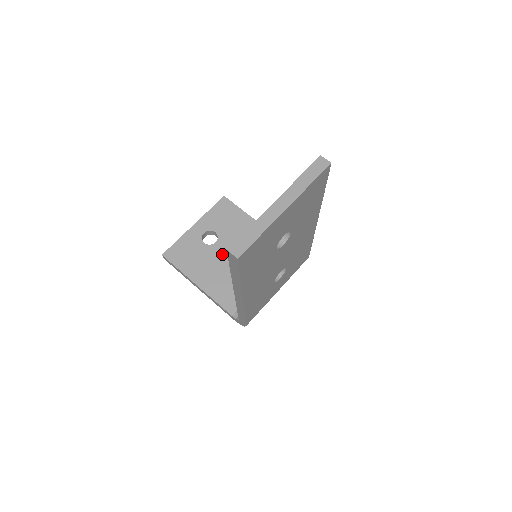
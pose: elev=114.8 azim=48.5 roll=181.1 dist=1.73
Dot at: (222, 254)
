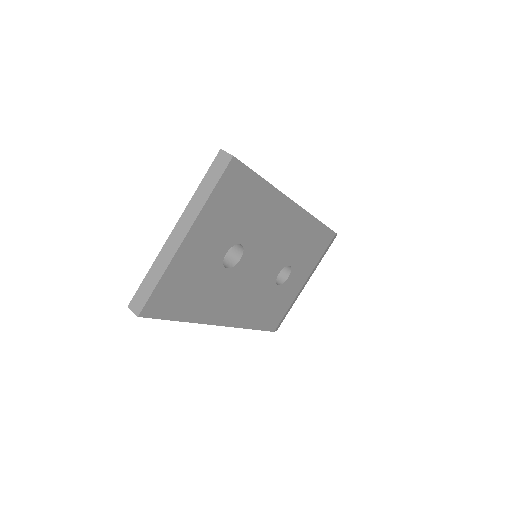
Dot at: occluded
